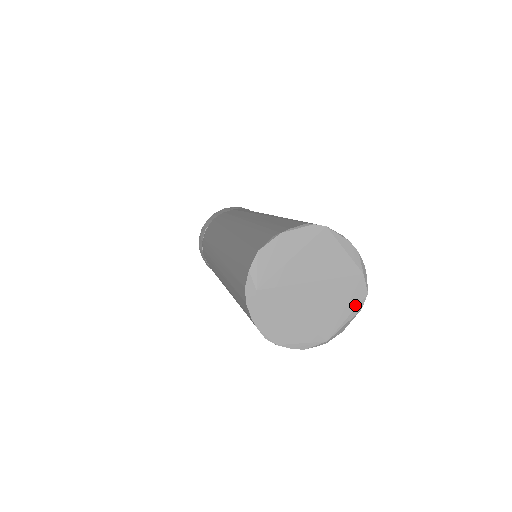
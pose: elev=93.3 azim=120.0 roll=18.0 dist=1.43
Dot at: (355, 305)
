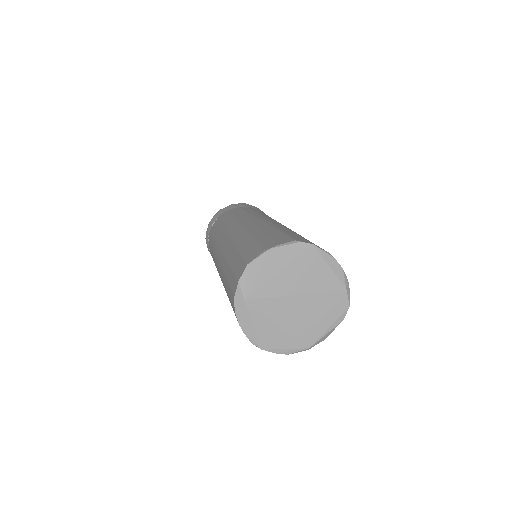
Dot at: (337, 317)
